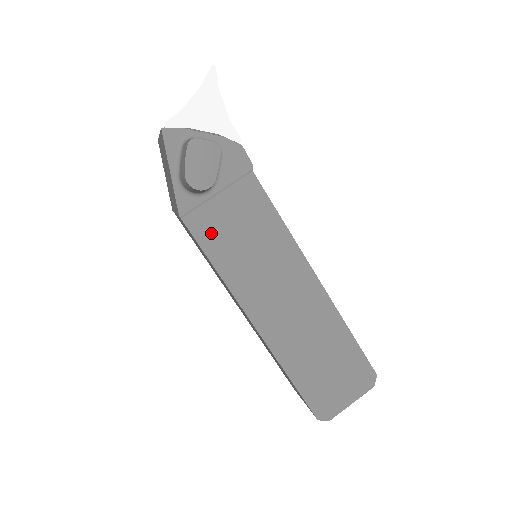
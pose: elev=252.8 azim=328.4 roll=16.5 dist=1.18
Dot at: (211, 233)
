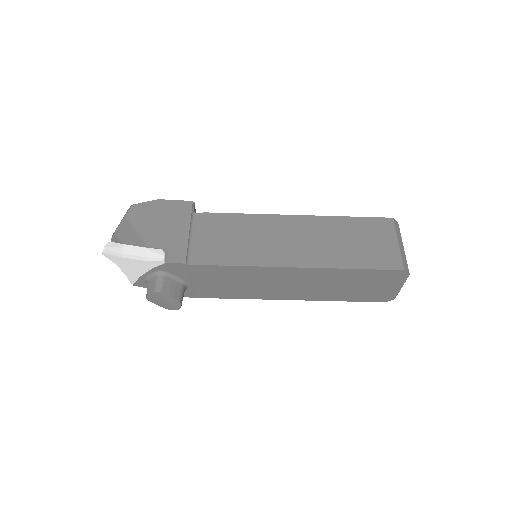
Dot at: (214, 292)
